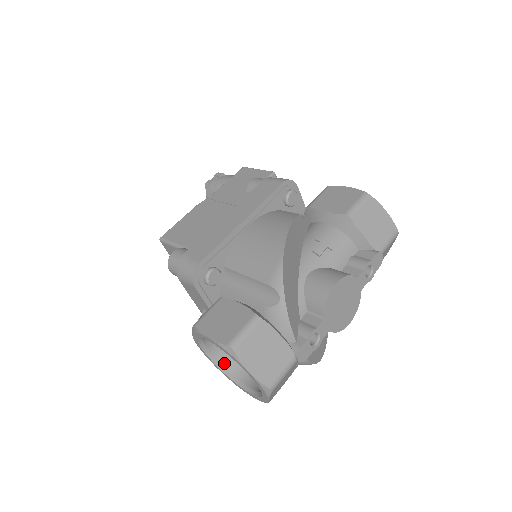
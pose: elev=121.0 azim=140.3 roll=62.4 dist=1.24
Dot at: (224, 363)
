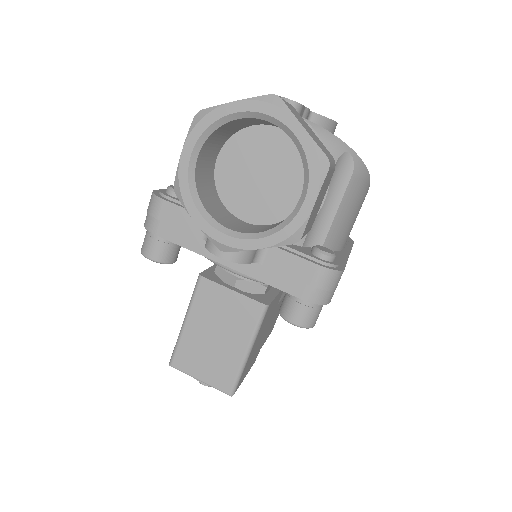
Dot at: (265, 231)
